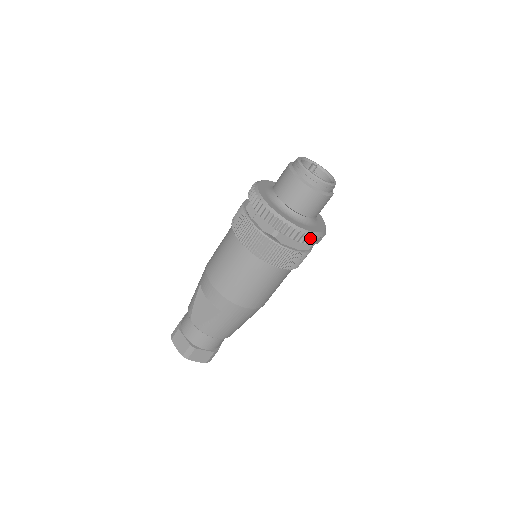
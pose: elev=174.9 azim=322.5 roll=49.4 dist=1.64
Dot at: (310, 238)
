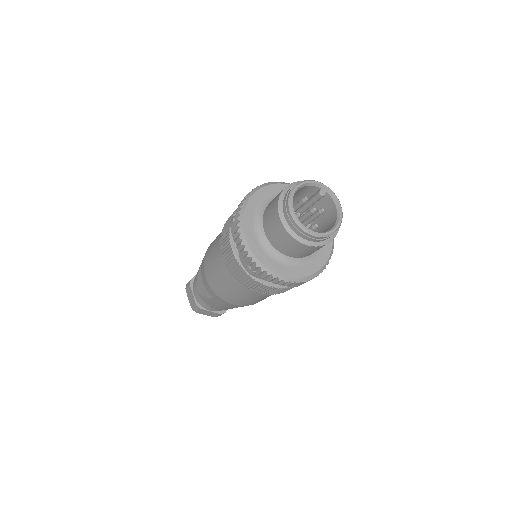
Dot at: (291, 283)
